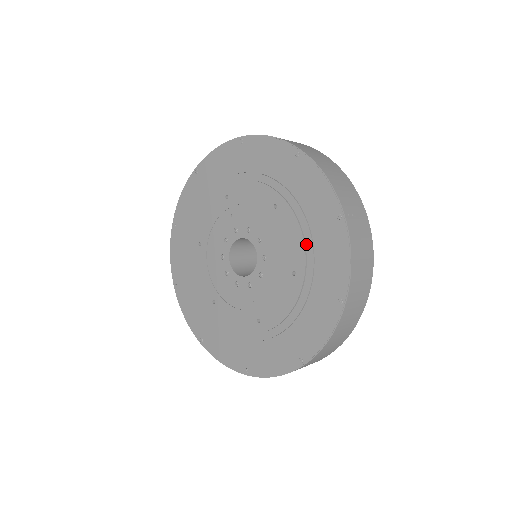
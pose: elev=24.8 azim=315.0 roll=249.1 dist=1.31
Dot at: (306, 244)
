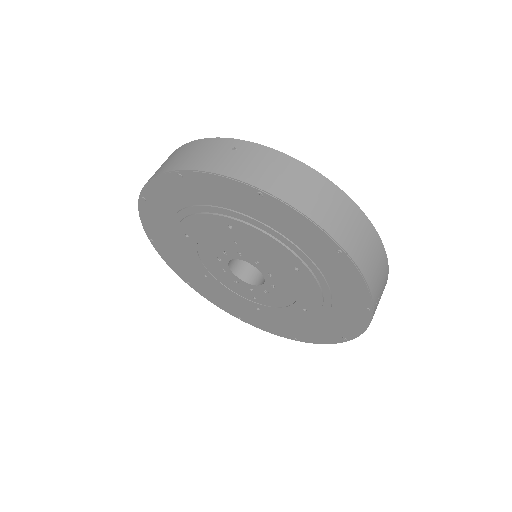
Dot at: (324, 303)
